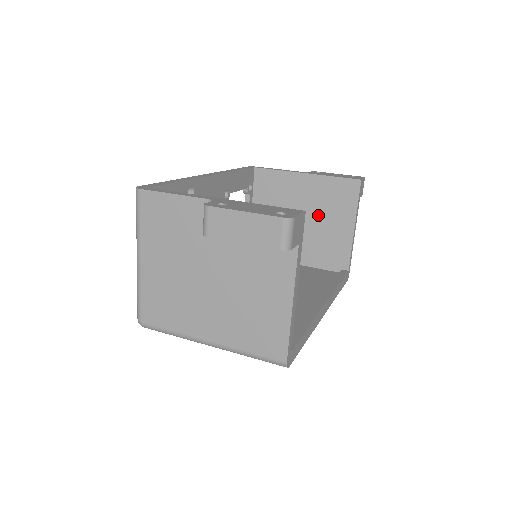
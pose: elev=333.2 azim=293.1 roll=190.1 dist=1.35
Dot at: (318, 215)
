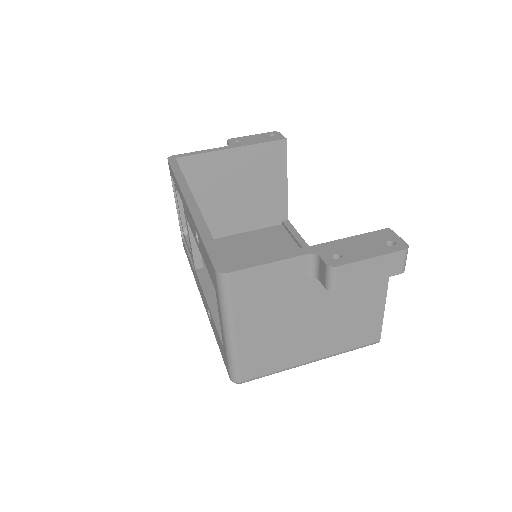
Dot at: (253, 183)
